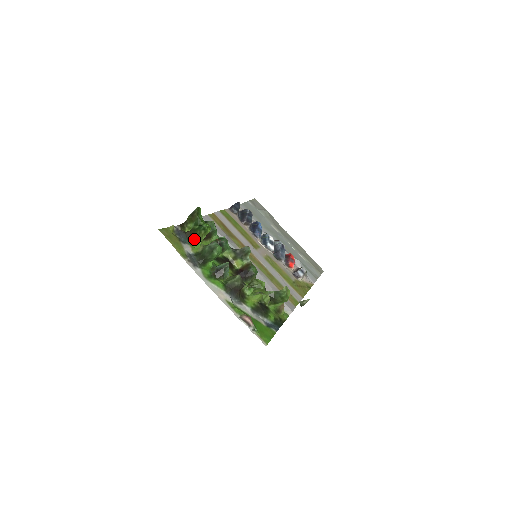
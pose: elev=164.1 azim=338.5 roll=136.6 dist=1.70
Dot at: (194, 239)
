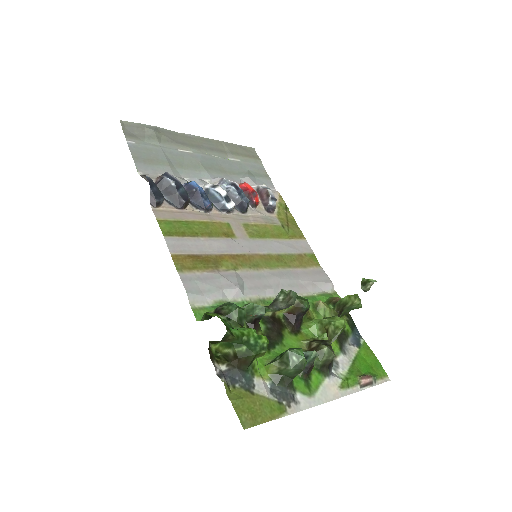
Dot at: (251, 363)
